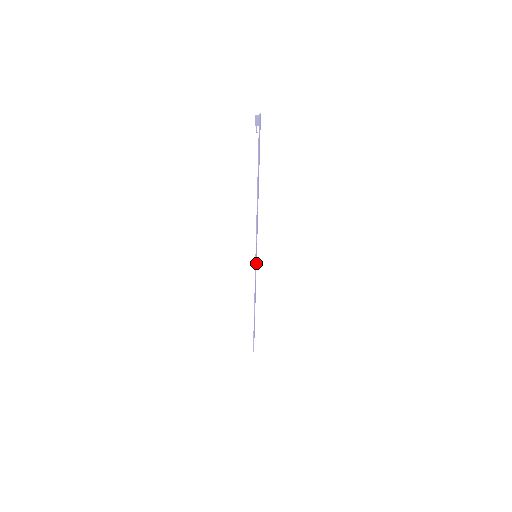
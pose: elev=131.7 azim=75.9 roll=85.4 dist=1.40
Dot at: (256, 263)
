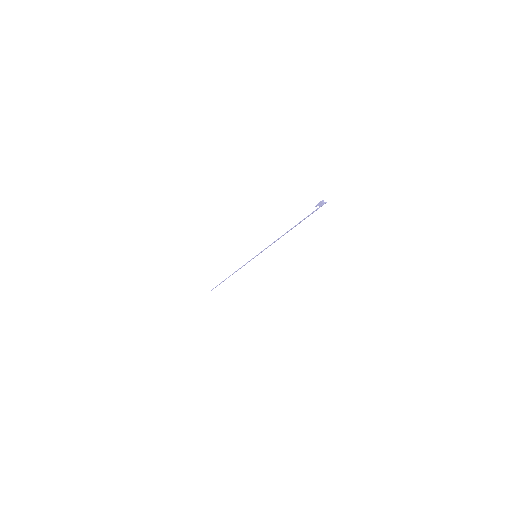
Dot at: (253, 258)
